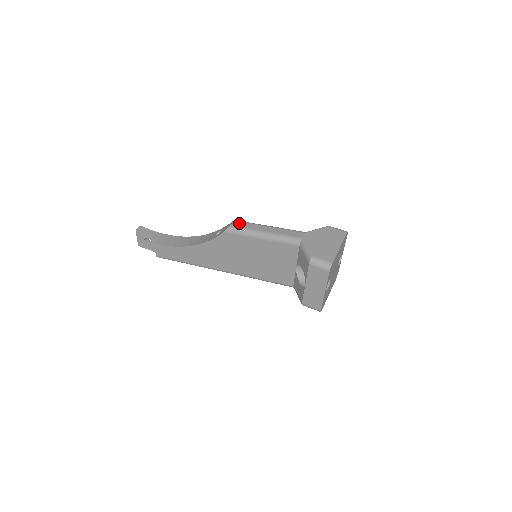
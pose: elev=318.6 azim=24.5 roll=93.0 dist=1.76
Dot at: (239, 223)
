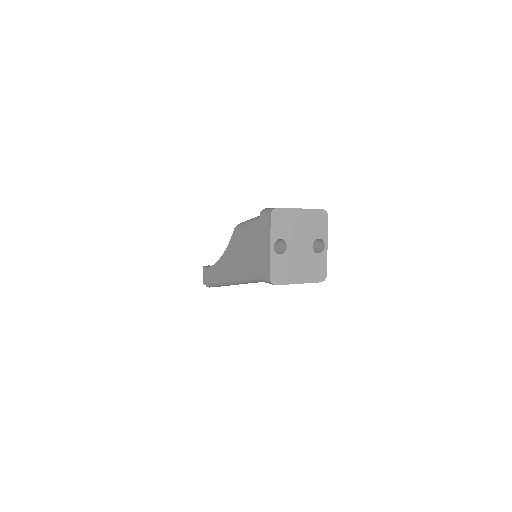
Dot at: occluded
